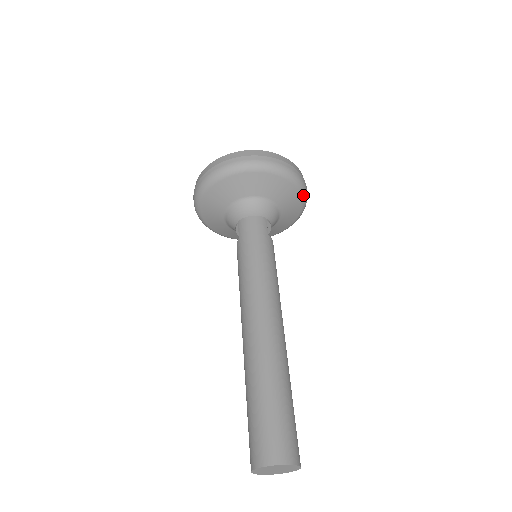
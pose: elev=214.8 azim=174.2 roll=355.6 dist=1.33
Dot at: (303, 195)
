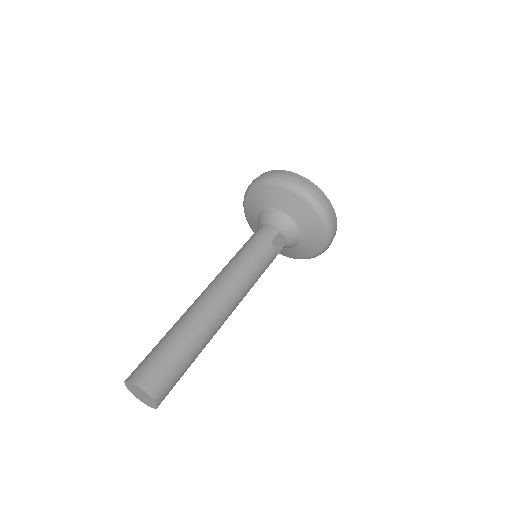
Dot at: (323, 222)
